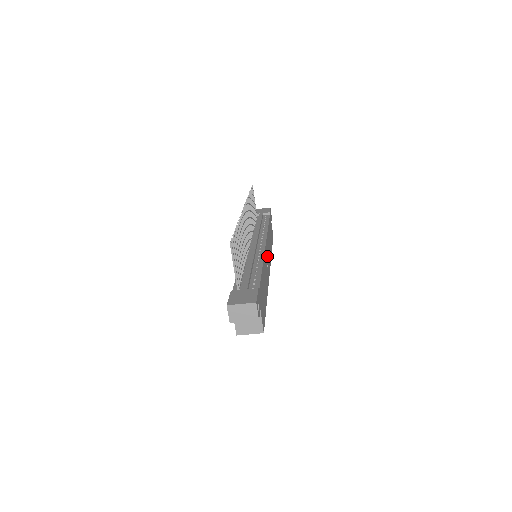
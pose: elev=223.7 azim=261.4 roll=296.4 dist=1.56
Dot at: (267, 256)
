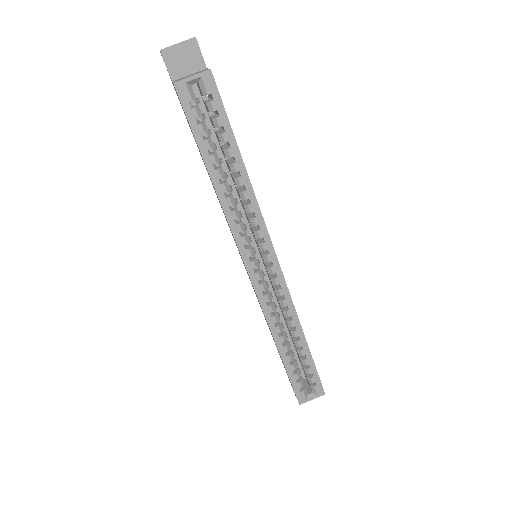
Dot at: occluded
